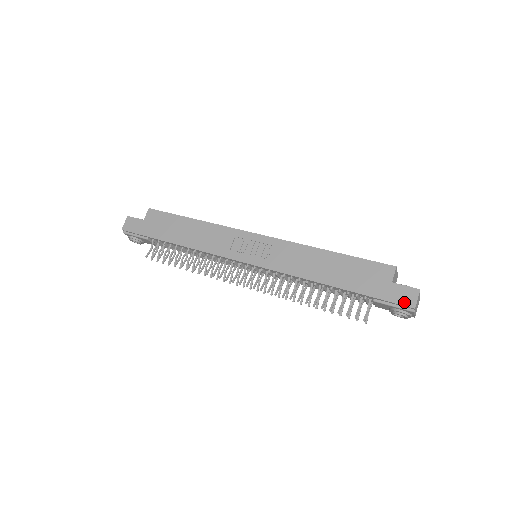
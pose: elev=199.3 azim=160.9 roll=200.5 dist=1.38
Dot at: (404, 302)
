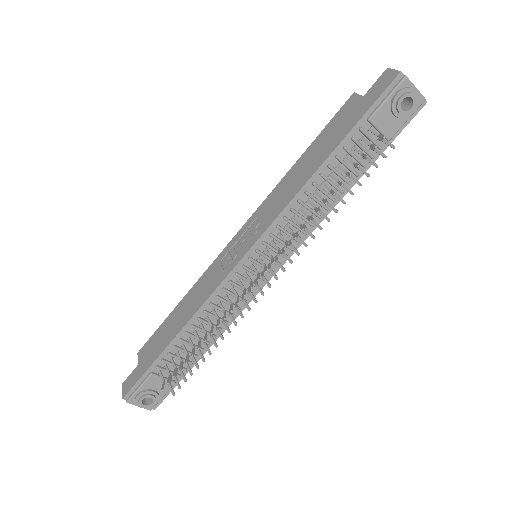
Dot at: (388, 83)
